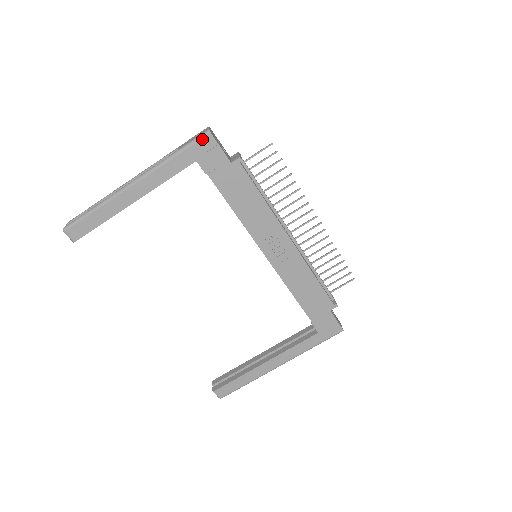
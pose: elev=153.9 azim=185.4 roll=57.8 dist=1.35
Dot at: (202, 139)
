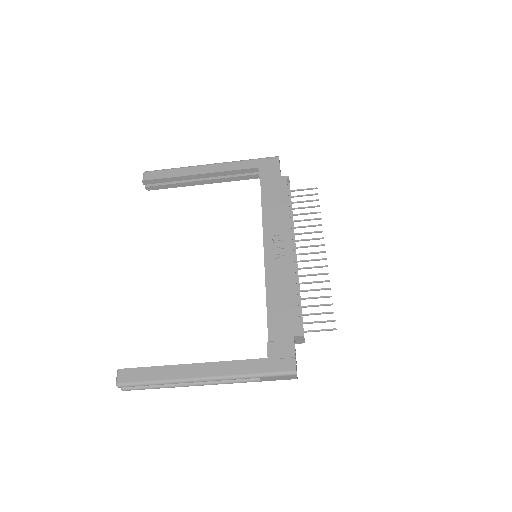
Dot at: (271, 158)
